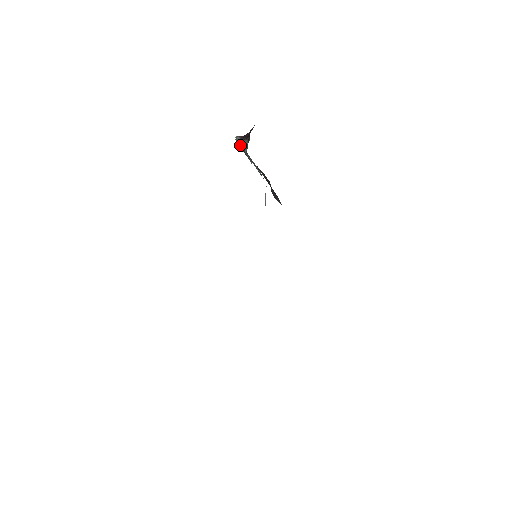
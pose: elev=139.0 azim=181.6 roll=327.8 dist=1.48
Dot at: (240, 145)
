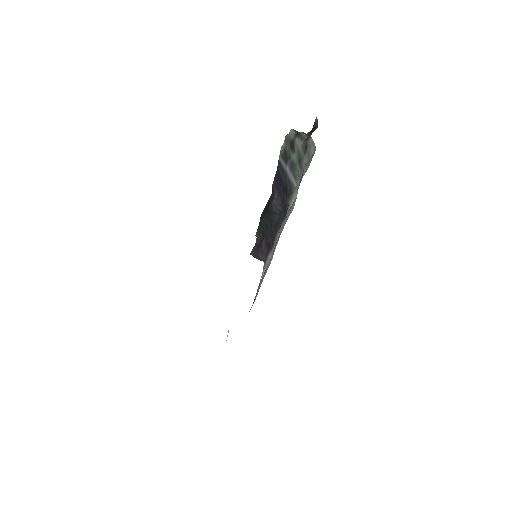
Dot at: (283, 150)
